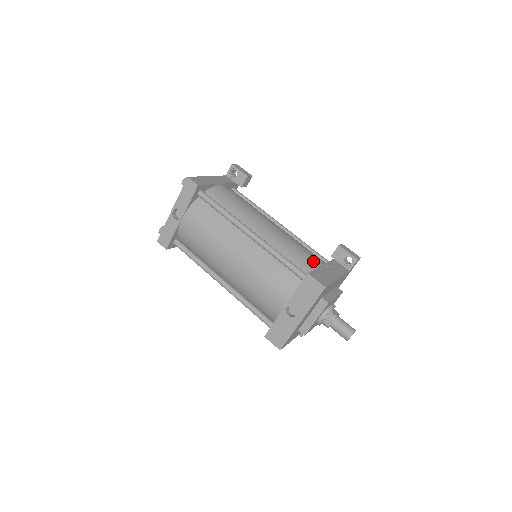
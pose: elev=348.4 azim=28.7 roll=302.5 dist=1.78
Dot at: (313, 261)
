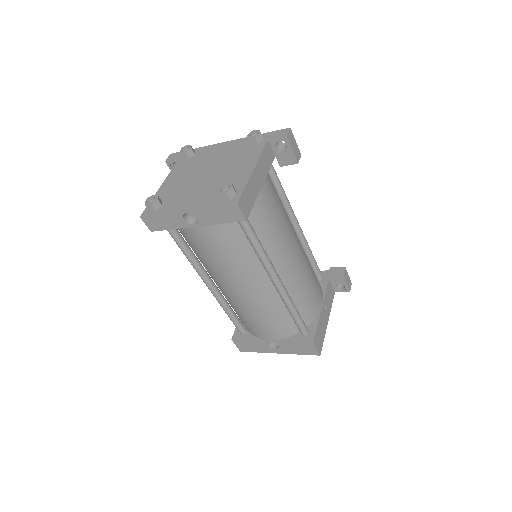
Dot at: (317, 304)
